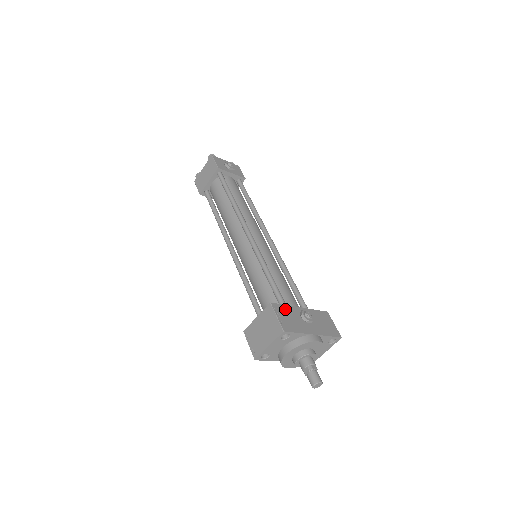
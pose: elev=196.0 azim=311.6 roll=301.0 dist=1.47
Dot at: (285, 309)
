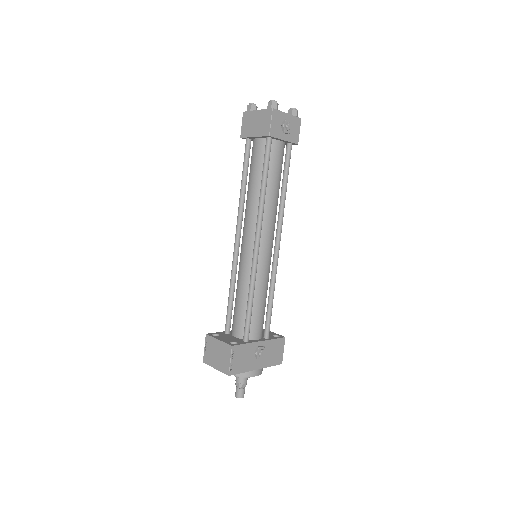
Dot at: (243, 349)
